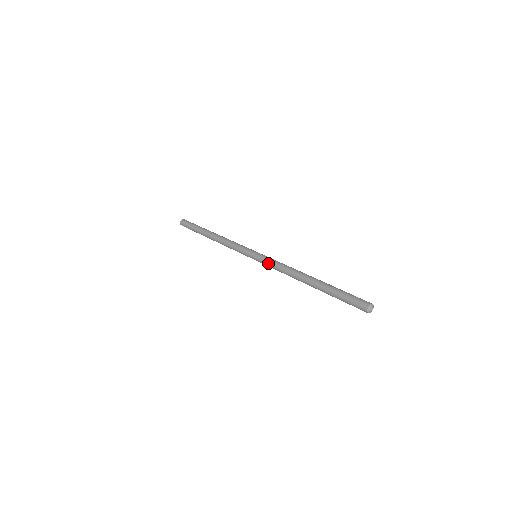
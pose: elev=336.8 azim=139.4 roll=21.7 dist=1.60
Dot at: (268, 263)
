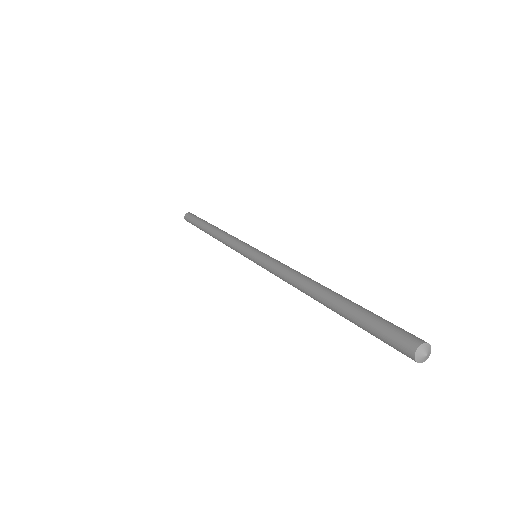
Dot at: (270, 260)
